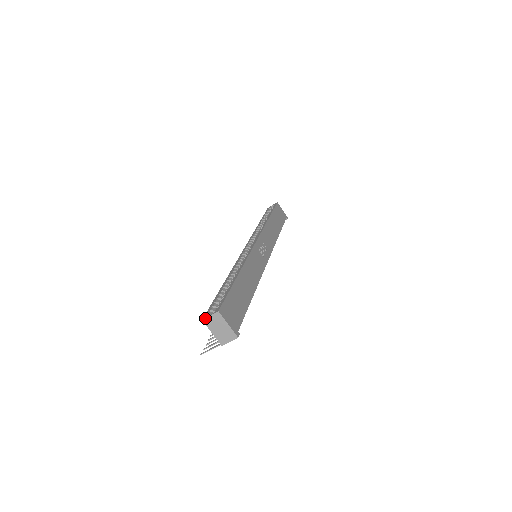
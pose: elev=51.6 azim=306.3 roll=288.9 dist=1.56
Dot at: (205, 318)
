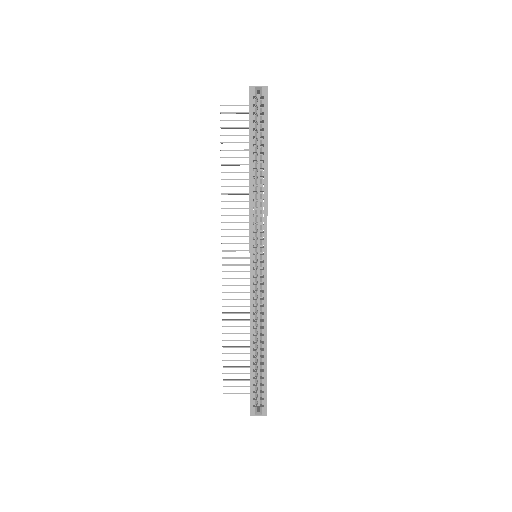
Dot at: occluded
